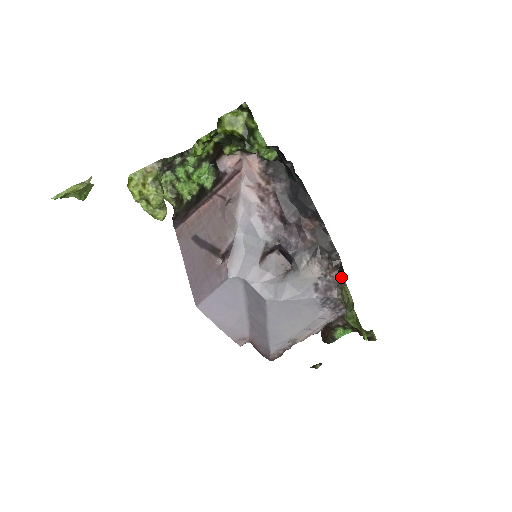
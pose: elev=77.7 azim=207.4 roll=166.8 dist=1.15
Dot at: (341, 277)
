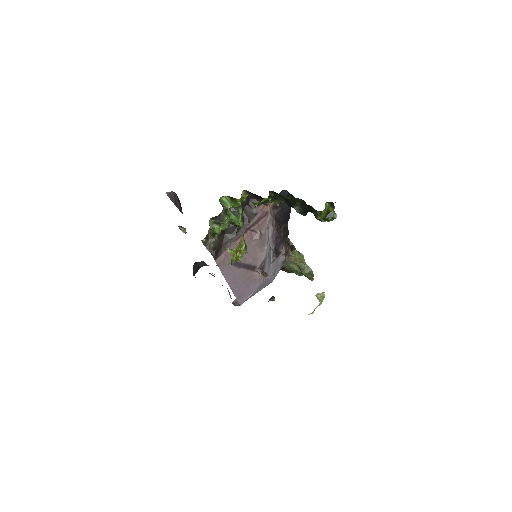
Dot at: (290, 249)
